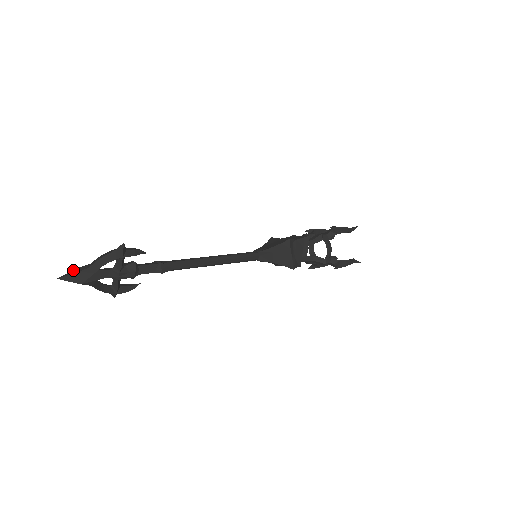
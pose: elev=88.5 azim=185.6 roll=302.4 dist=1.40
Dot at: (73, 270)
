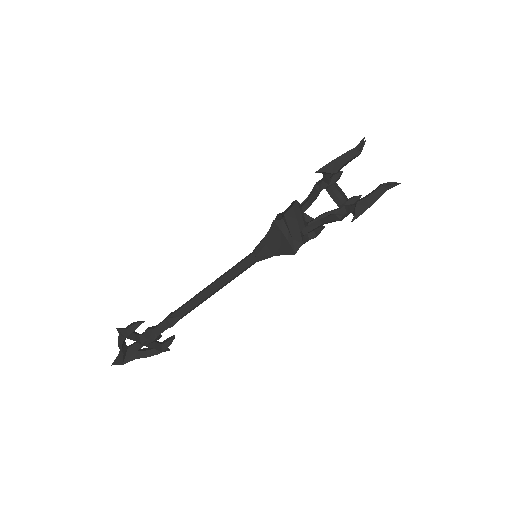
Dot at: occluded
